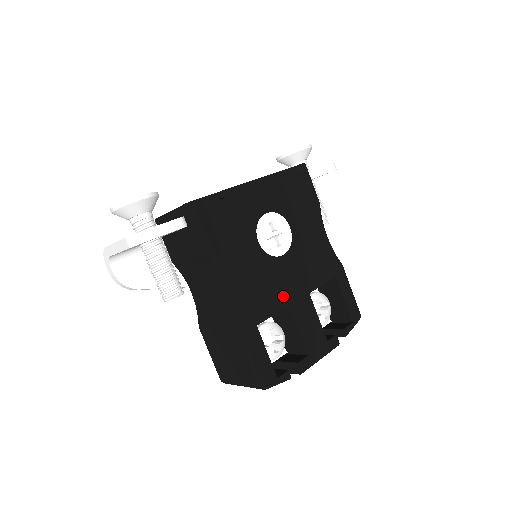
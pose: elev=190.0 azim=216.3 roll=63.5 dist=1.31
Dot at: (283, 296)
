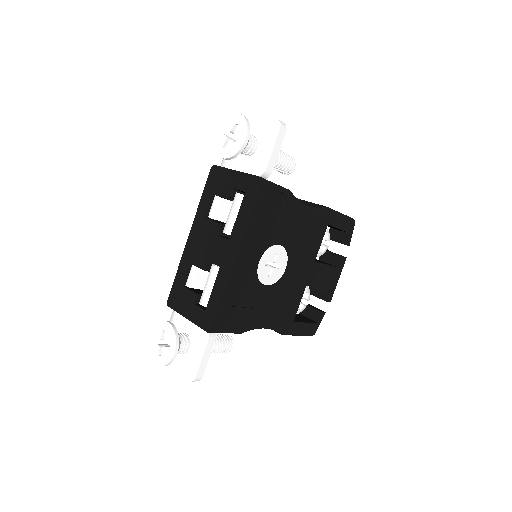
Dot at: (299, 287)
